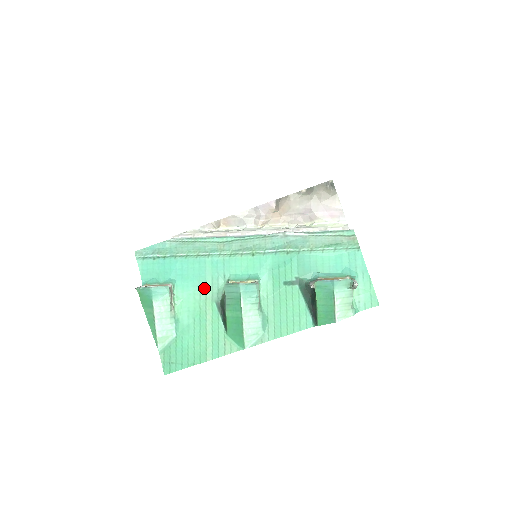
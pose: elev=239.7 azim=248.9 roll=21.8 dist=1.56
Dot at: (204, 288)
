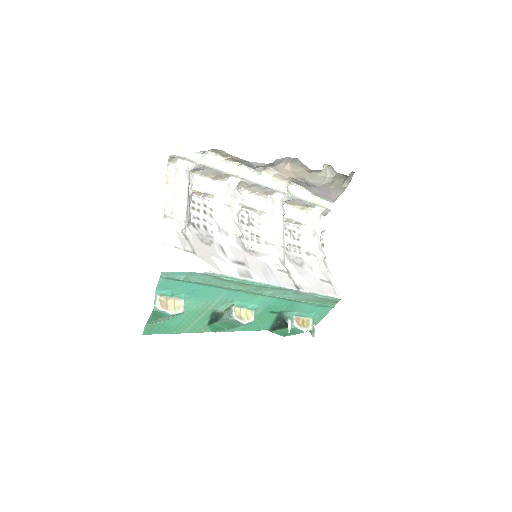
Dot at: (210, 304)
